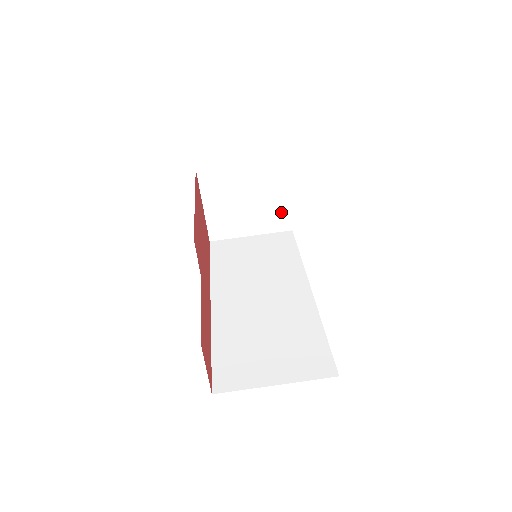
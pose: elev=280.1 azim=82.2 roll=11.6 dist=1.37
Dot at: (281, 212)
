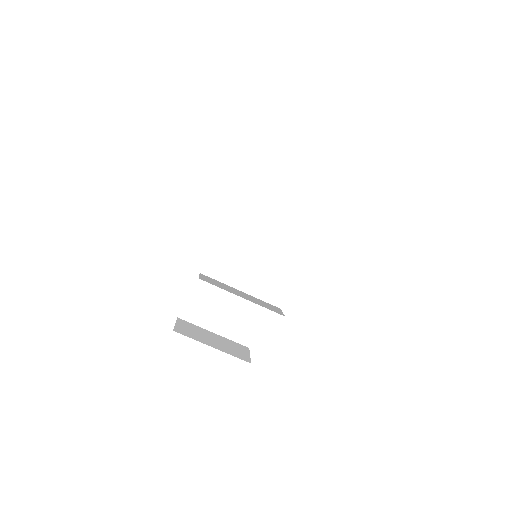
Dot at: occluded
